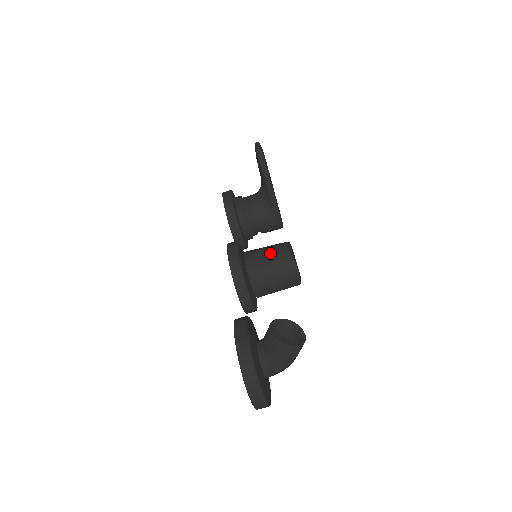
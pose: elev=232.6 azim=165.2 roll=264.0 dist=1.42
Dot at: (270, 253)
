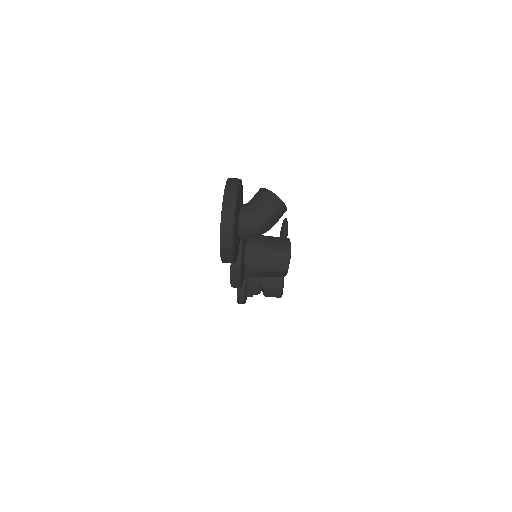
Dot at: (271, 236)
